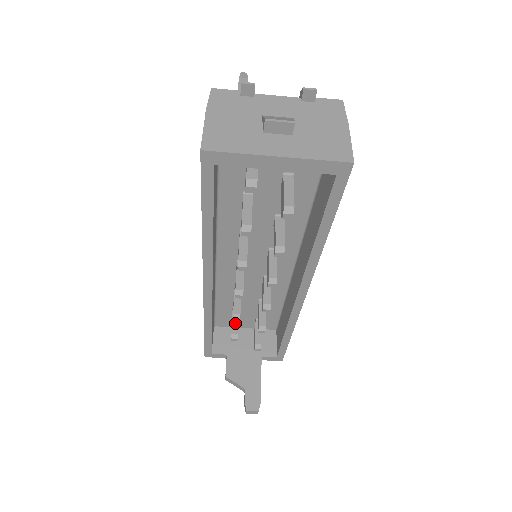
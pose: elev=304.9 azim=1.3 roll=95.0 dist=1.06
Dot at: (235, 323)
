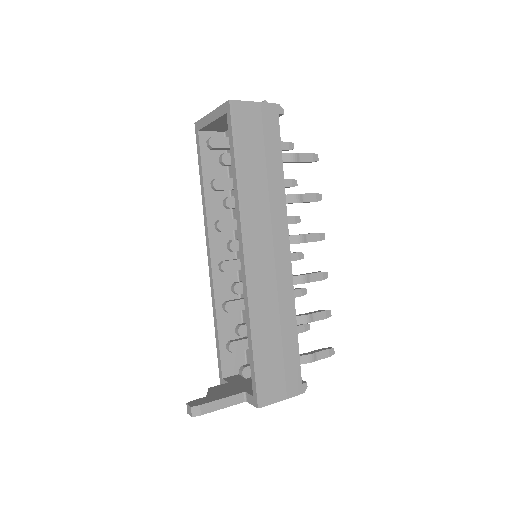
Dot at: (240, 339)
